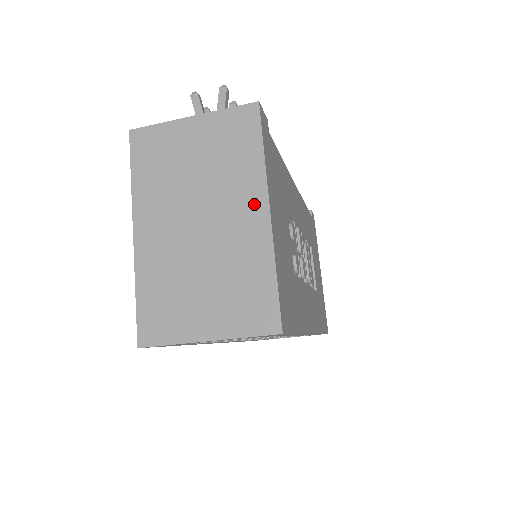
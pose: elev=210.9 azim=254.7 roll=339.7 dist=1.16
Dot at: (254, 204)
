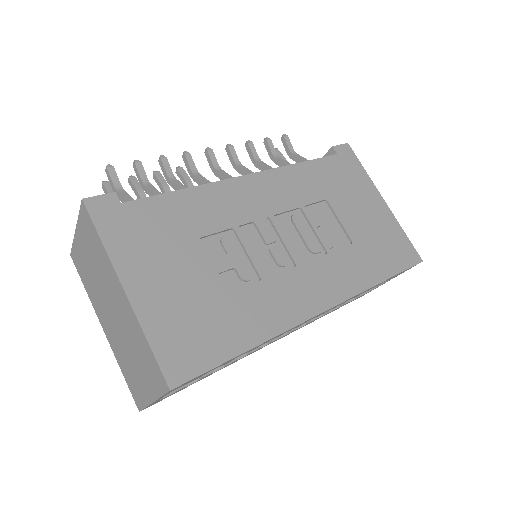
Dot at: (117, 287)
